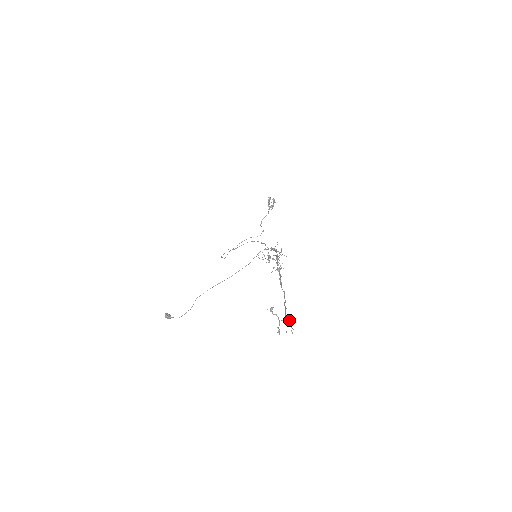
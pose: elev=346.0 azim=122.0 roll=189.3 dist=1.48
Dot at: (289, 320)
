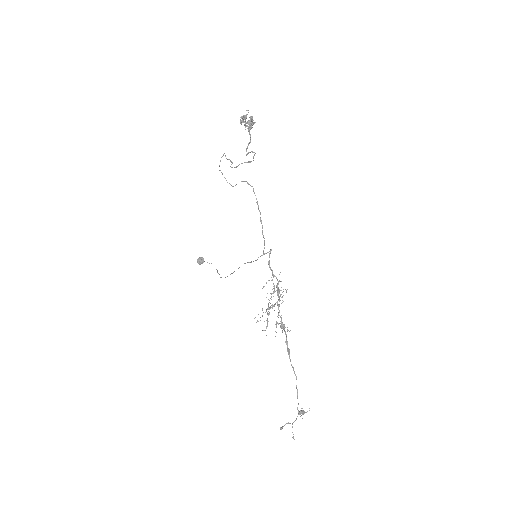
Dot at: (301, 415)
